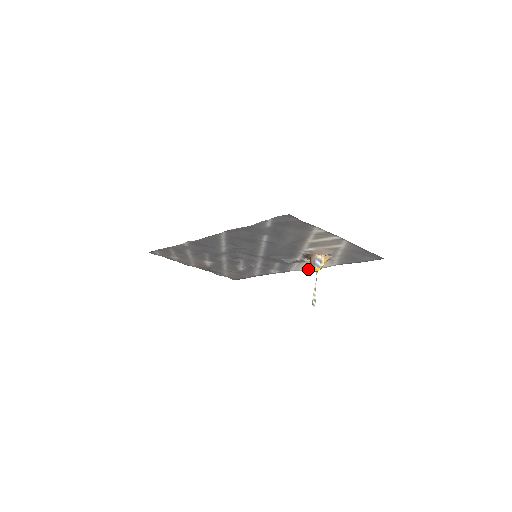
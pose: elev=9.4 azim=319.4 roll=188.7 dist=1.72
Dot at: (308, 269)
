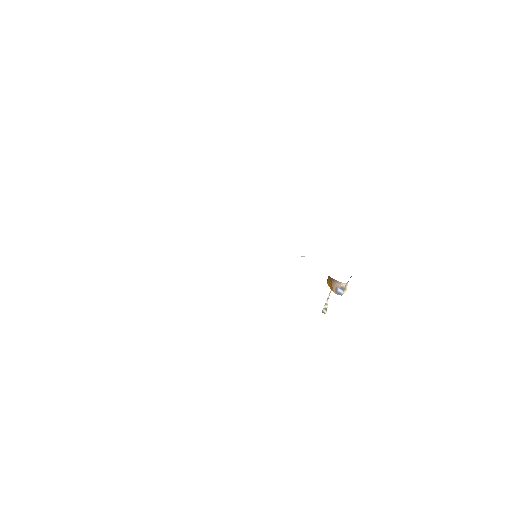
Dot at: occluded
